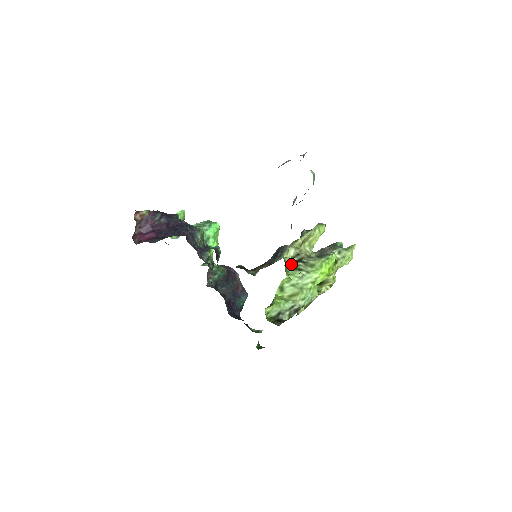
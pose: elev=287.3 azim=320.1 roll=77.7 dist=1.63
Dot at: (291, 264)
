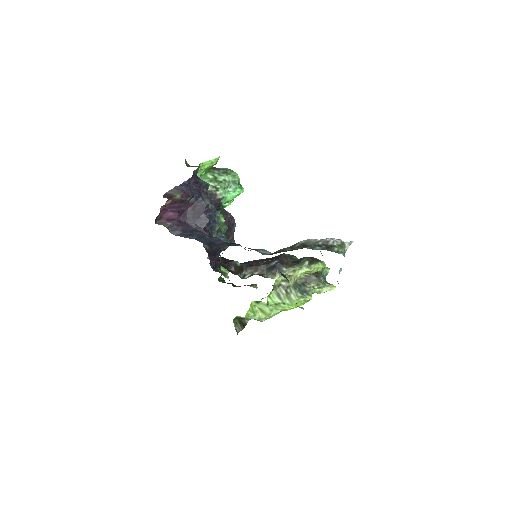
Dot at: (277, 286)
